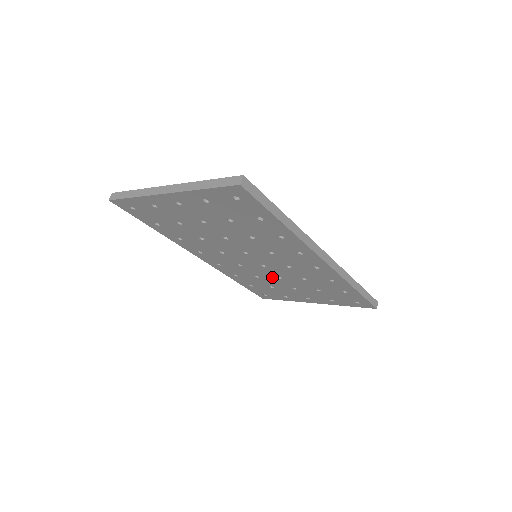
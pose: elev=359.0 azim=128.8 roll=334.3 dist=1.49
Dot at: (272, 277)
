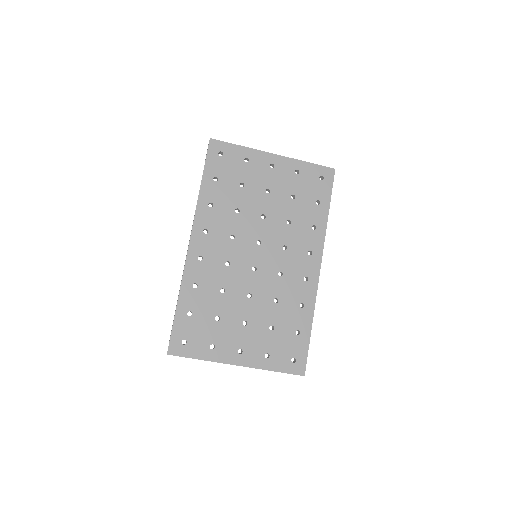
Dot at: (241, 294)
